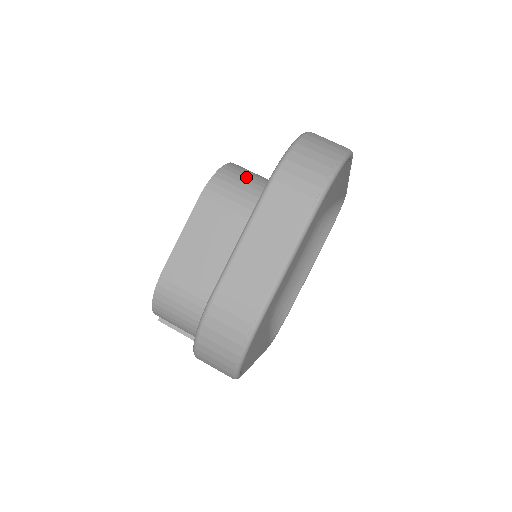
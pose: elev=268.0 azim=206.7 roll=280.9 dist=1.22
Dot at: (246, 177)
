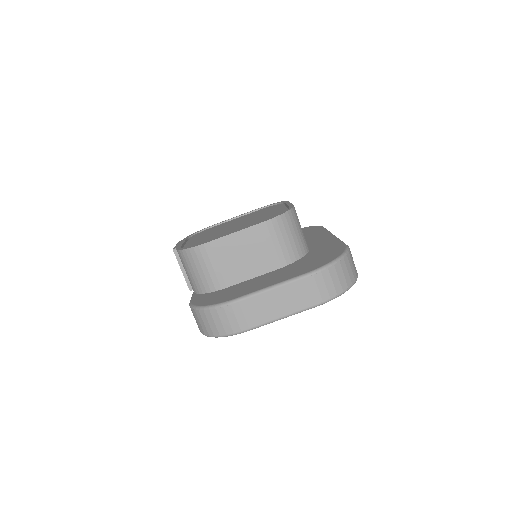
Dot at: (295, 228)
